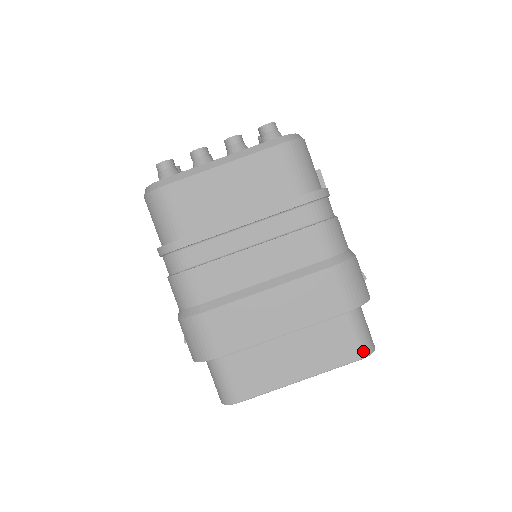
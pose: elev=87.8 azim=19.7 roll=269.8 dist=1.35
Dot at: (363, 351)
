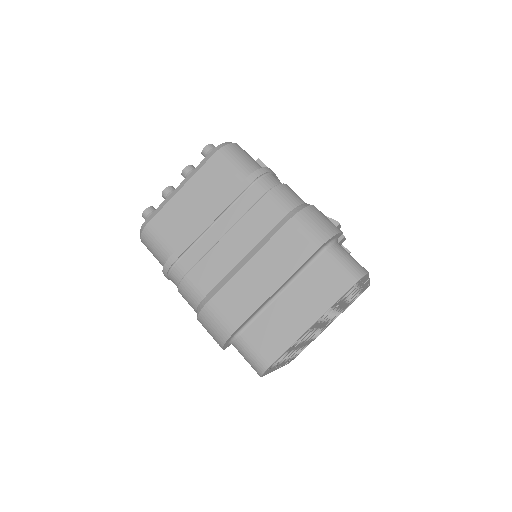
Dot at: (353, 276)
